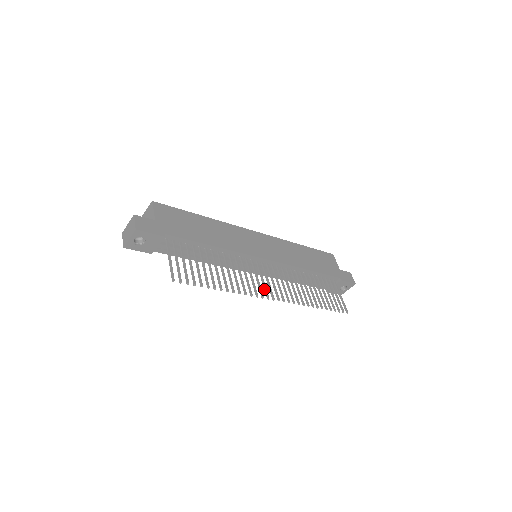
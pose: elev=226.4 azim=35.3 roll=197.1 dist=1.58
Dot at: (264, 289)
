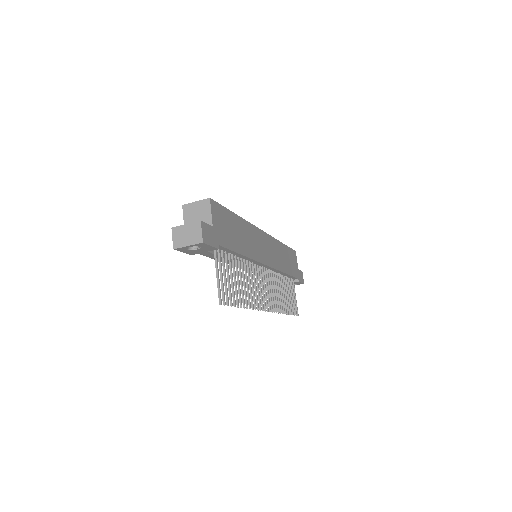
Dot at: (263, 299)
